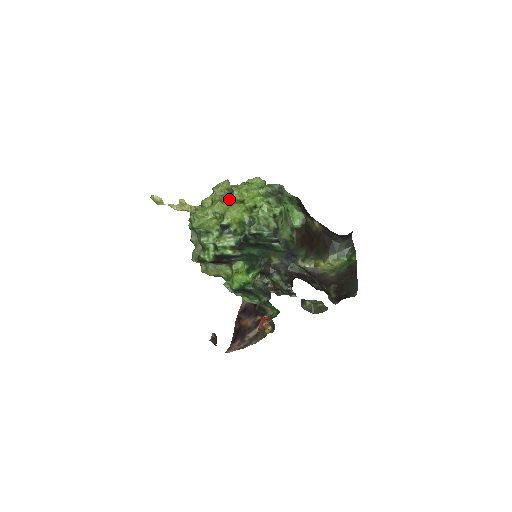
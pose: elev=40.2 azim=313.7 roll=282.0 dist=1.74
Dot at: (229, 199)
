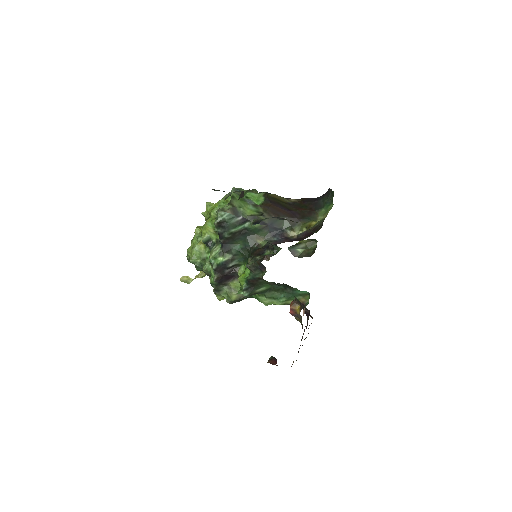
Dot at: occluded
